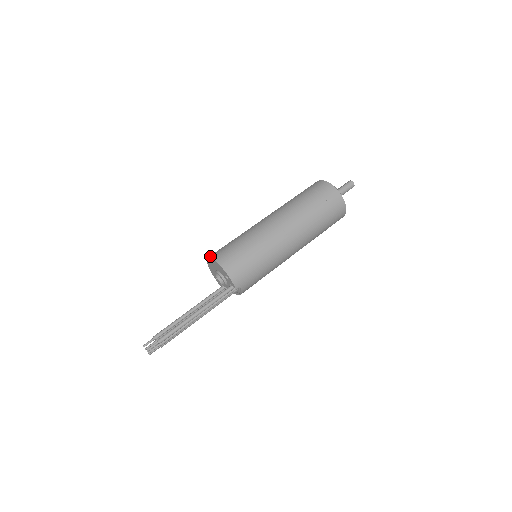
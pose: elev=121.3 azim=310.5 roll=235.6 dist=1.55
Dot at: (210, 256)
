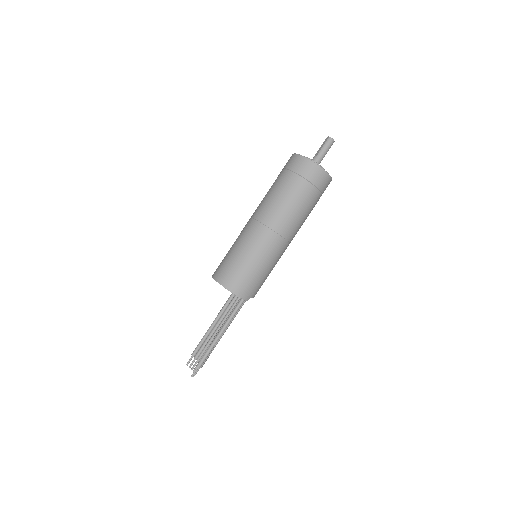
Dot at: (214, 277)
